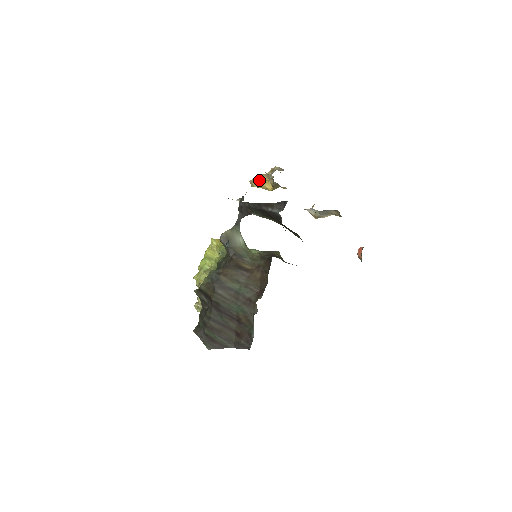
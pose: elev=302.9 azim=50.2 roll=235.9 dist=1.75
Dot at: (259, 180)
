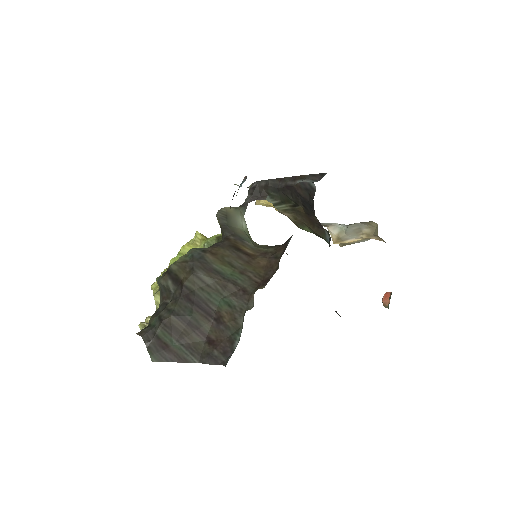
Dot at: occluded
